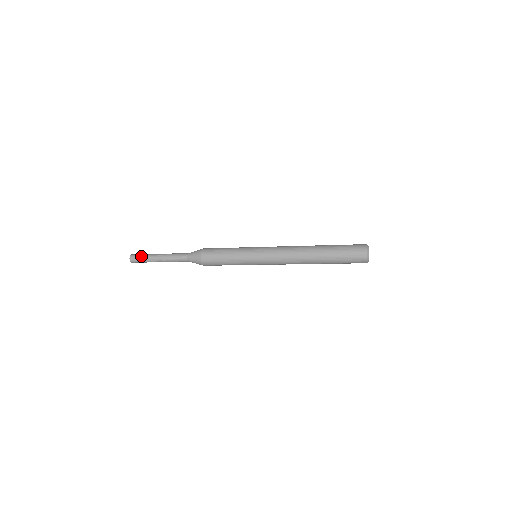
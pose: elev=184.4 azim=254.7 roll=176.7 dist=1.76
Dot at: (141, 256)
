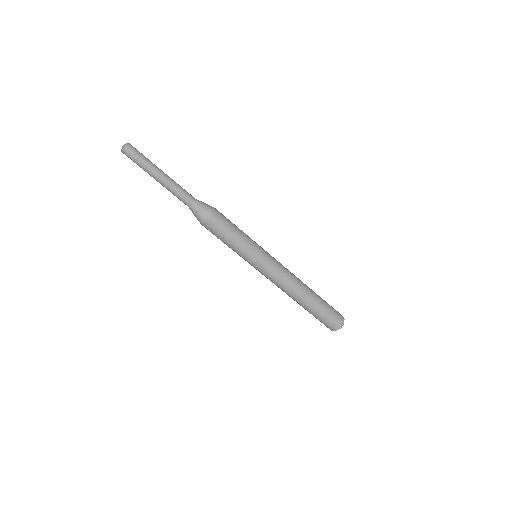
Dot at: occluded
